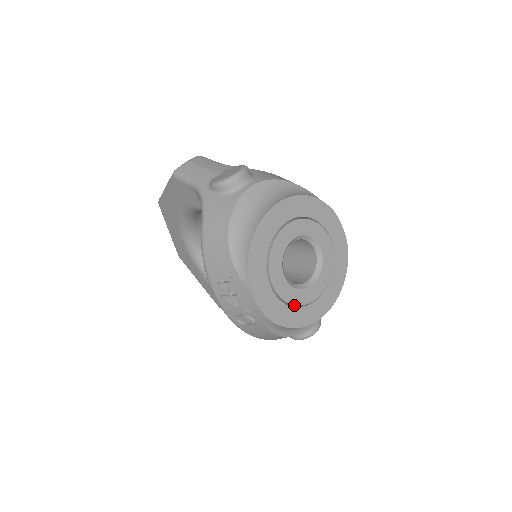
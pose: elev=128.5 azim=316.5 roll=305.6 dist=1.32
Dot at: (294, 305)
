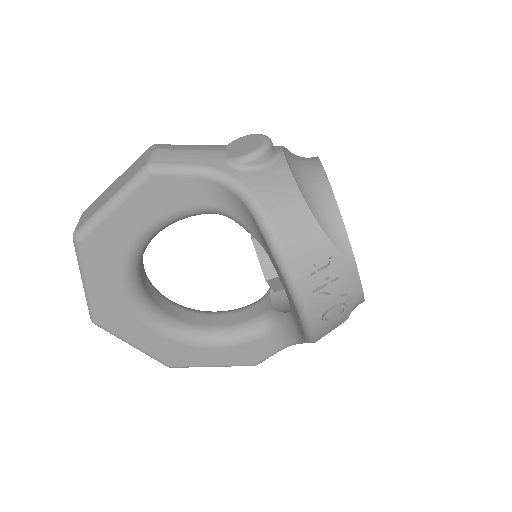
Dot at: occluded
